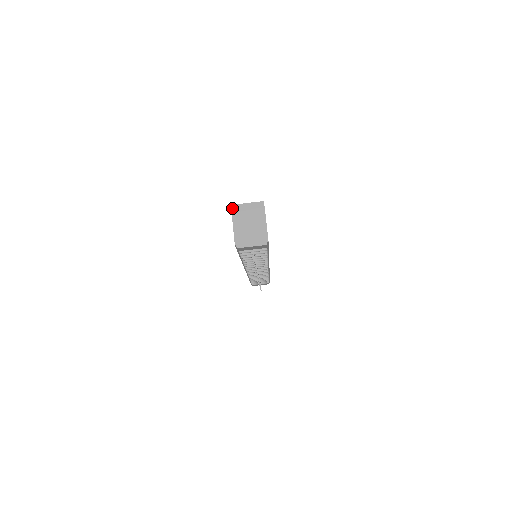
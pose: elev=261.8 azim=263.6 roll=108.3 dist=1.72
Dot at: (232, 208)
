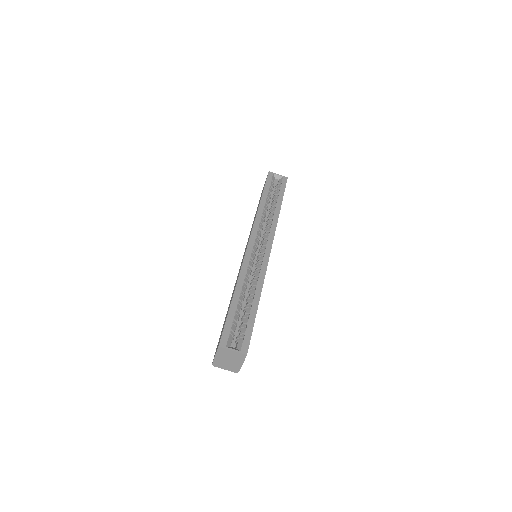
Dot at: (219, 348)
